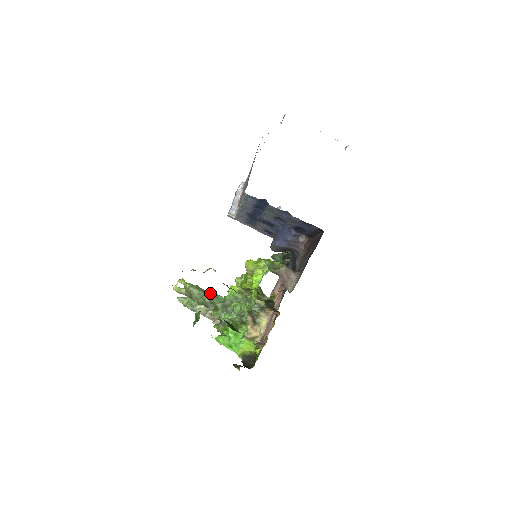
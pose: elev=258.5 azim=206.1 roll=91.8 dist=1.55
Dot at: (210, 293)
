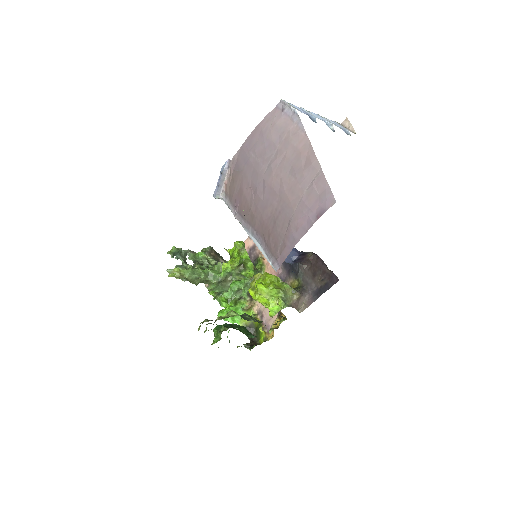
Dot at: (205, 274)
